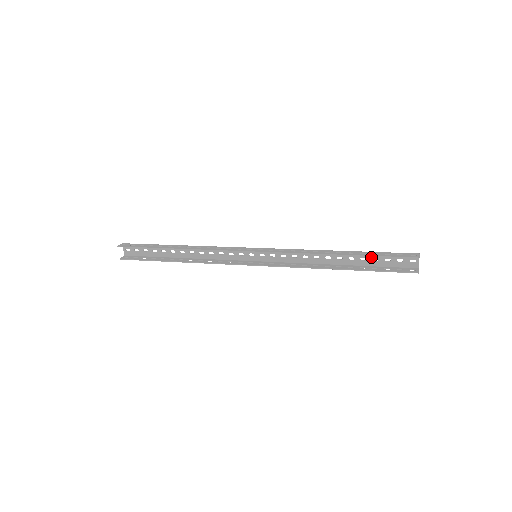
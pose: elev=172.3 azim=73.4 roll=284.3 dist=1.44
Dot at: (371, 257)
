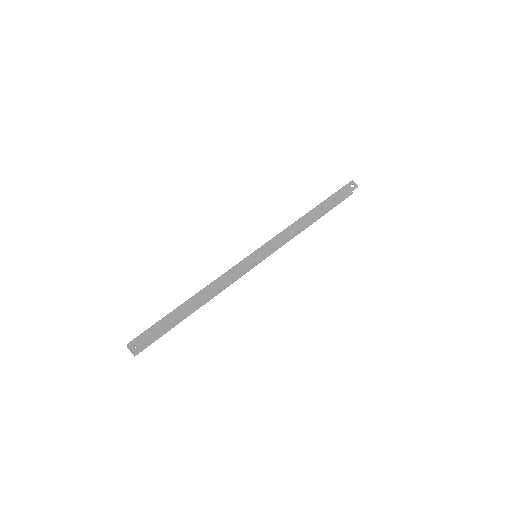
Dot at: occluded
